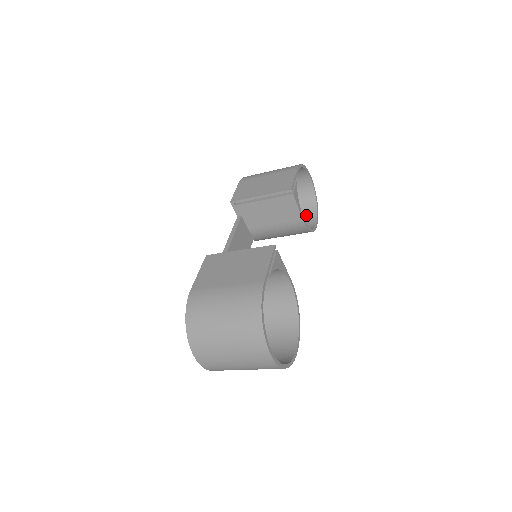
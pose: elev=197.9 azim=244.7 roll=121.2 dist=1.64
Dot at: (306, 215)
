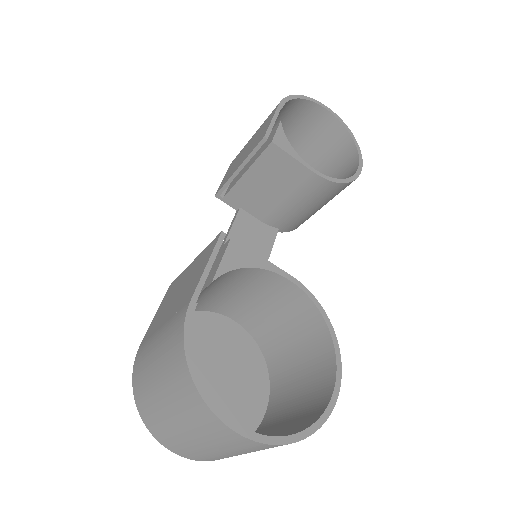
Dot at: (345, 163)
